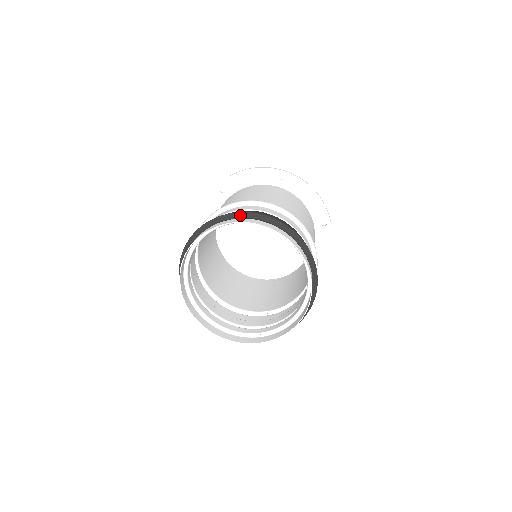
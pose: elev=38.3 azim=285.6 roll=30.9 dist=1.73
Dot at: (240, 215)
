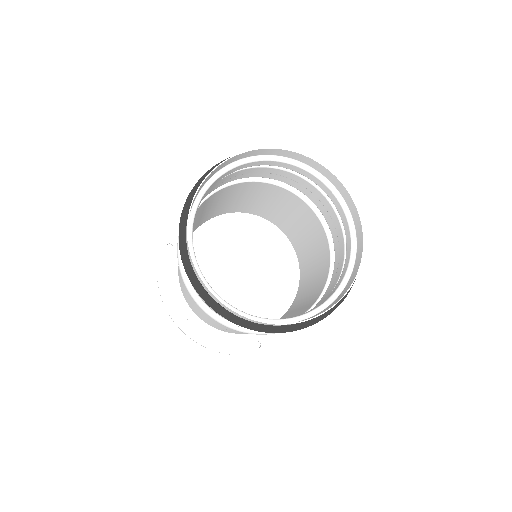
Dot at: (308, 165)
